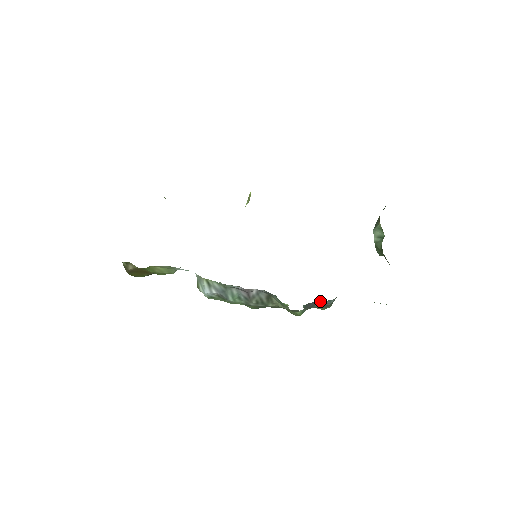
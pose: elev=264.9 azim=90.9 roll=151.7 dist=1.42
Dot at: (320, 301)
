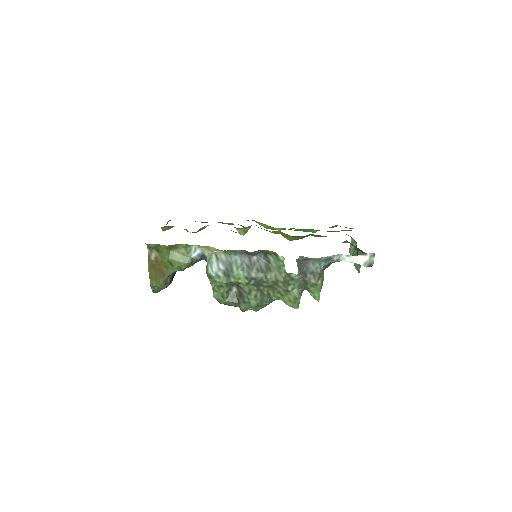
Dot at: (311, 262)
